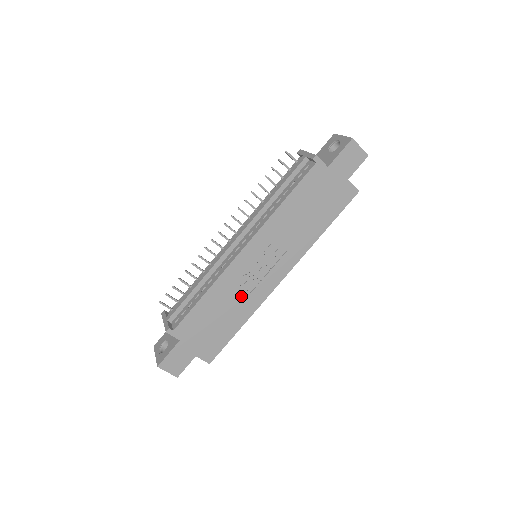
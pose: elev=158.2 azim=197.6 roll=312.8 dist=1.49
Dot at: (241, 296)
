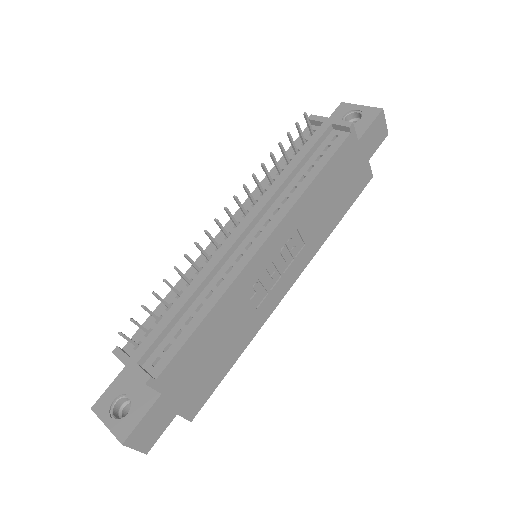
Dot at: (246, 314)
